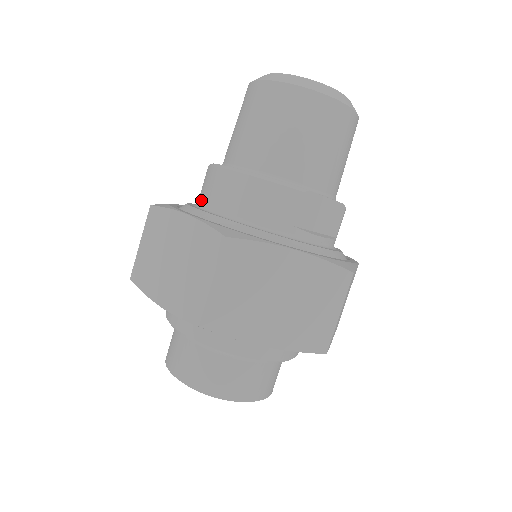
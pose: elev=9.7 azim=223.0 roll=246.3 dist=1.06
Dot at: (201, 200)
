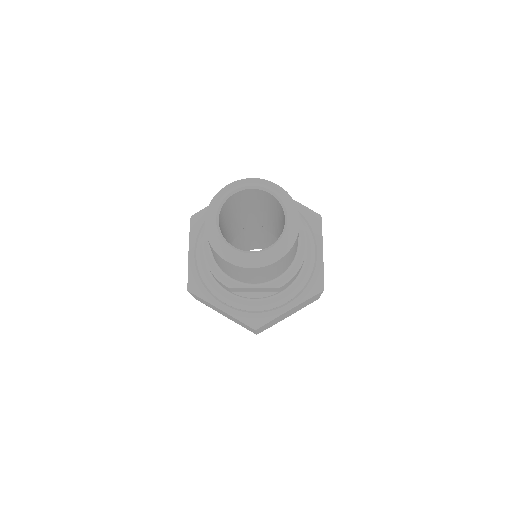
Dot at: occluded
